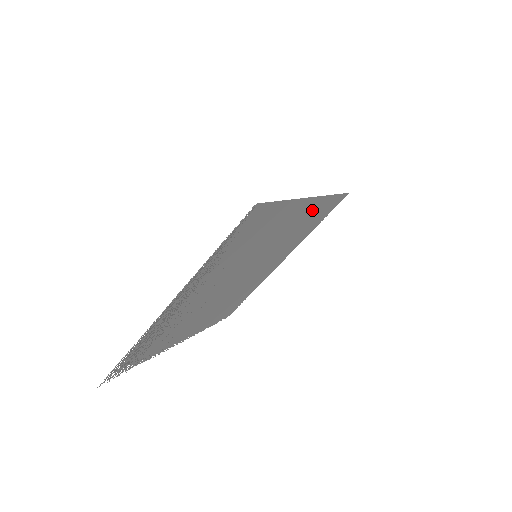
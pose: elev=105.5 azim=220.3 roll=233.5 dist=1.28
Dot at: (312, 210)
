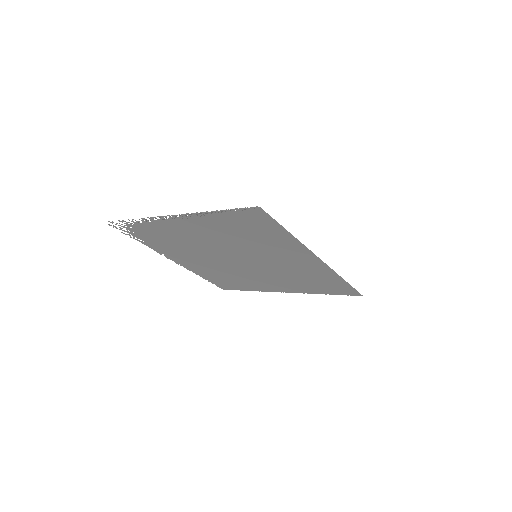
Dot at: (318, 271)
